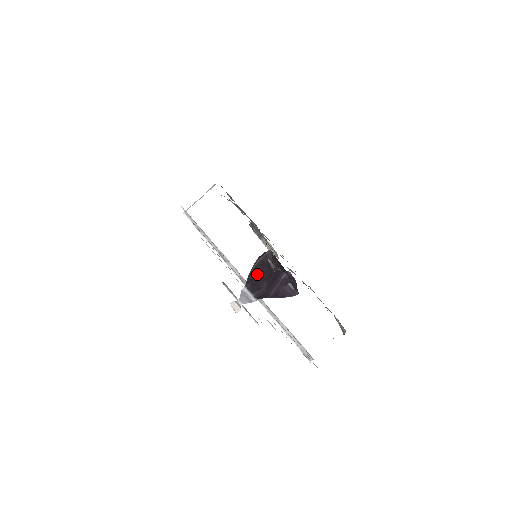
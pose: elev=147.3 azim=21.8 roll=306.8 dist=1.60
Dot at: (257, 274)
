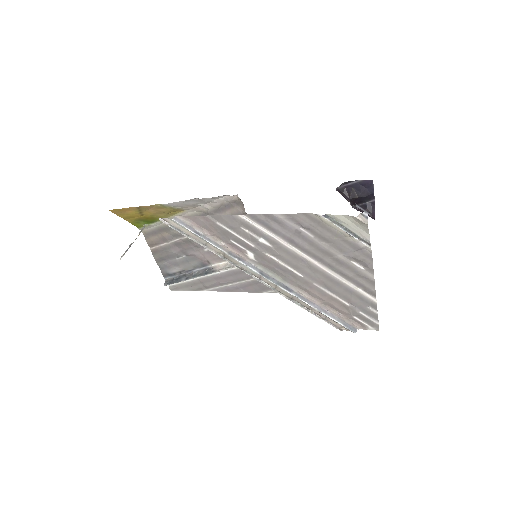
Dot at: occluded
